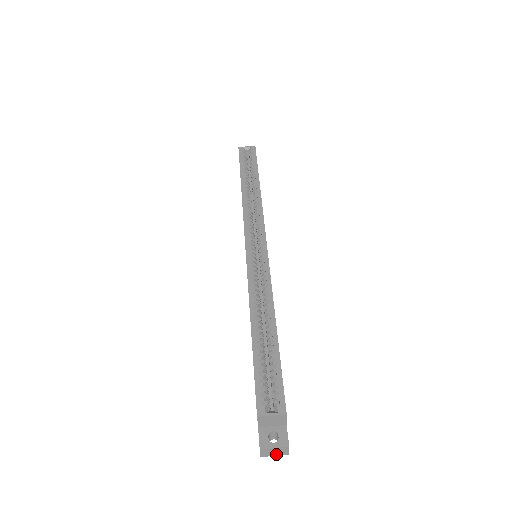
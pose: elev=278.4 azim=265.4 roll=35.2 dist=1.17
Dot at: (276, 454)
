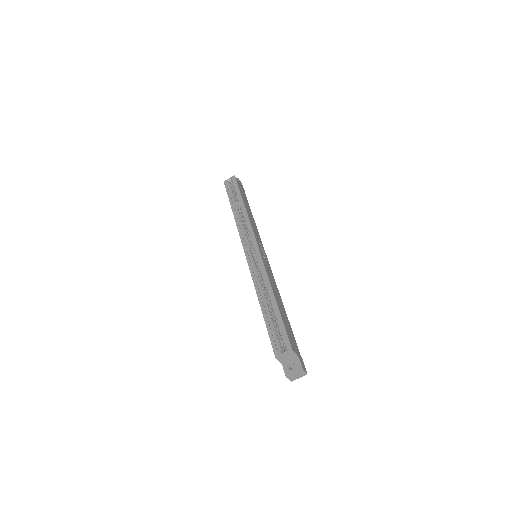
Dot at: (299, 377)
